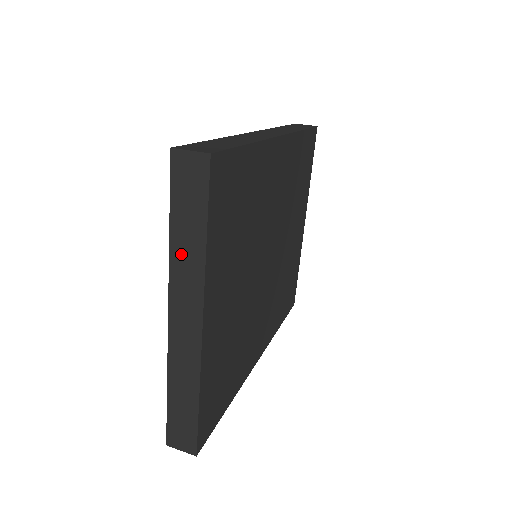
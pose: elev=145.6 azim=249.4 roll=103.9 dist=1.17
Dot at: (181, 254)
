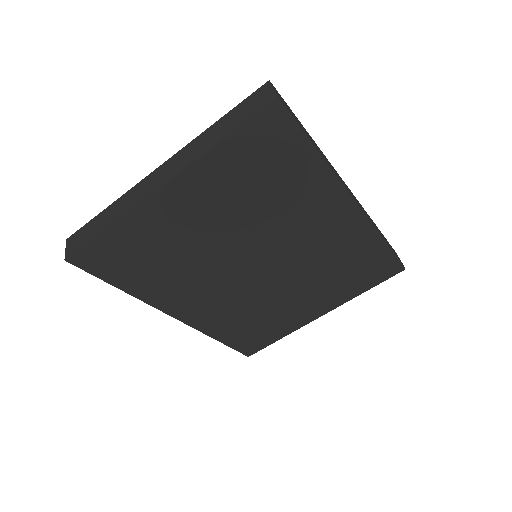
Dot at: (204, 139)
